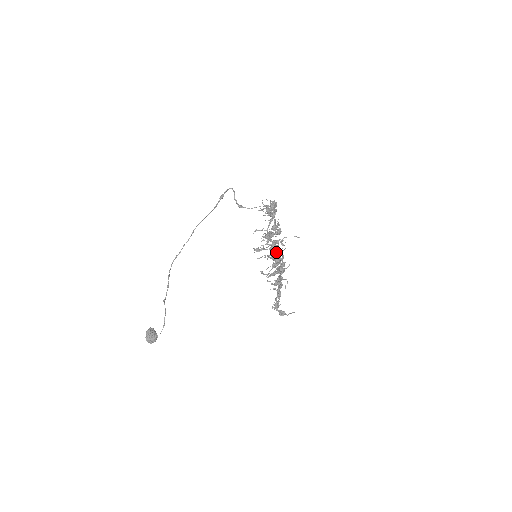
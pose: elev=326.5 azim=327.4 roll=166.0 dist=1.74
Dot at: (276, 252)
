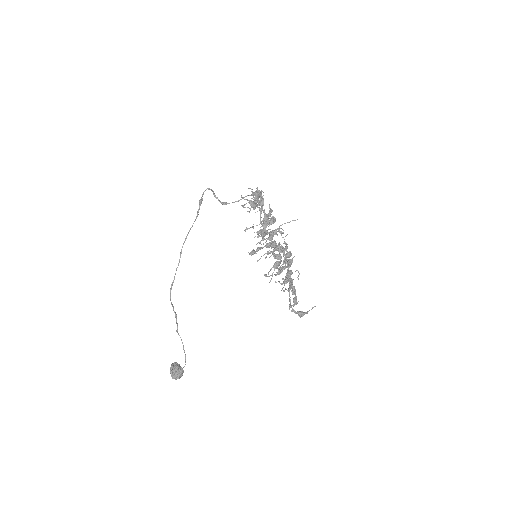
Dot at: occluded
